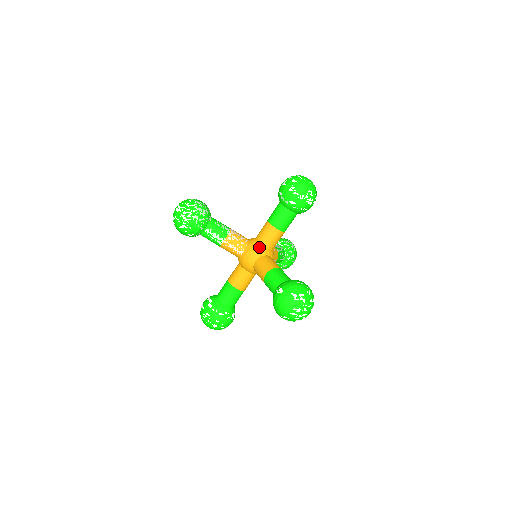
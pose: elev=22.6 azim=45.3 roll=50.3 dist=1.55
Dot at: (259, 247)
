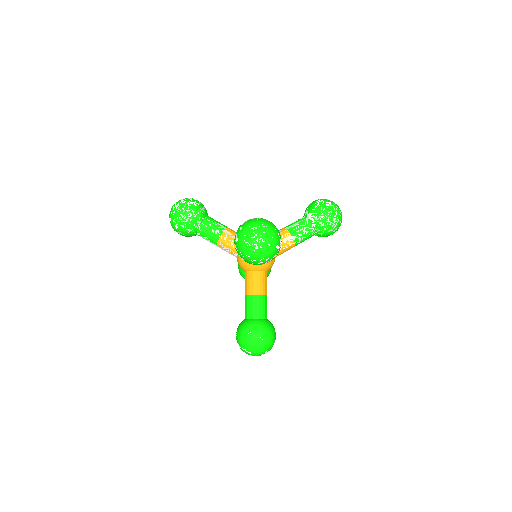
Dot at: (245, 263)
